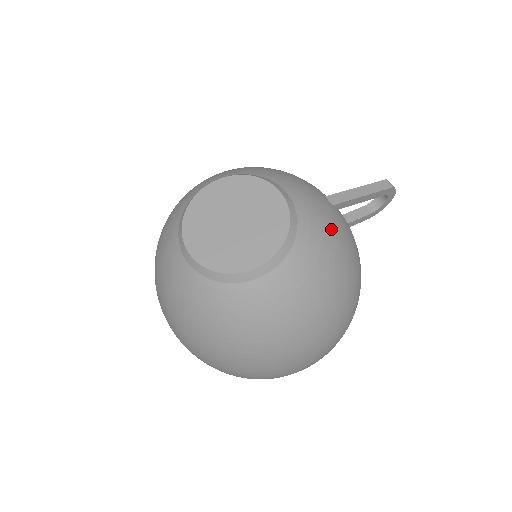
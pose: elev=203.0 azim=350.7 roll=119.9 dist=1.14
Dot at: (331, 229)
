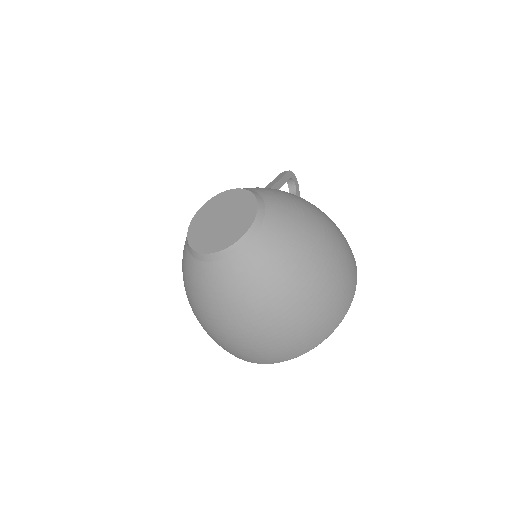
Dot at: occluded
